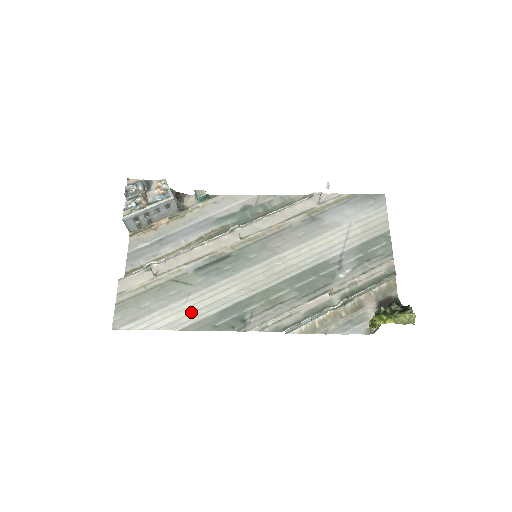
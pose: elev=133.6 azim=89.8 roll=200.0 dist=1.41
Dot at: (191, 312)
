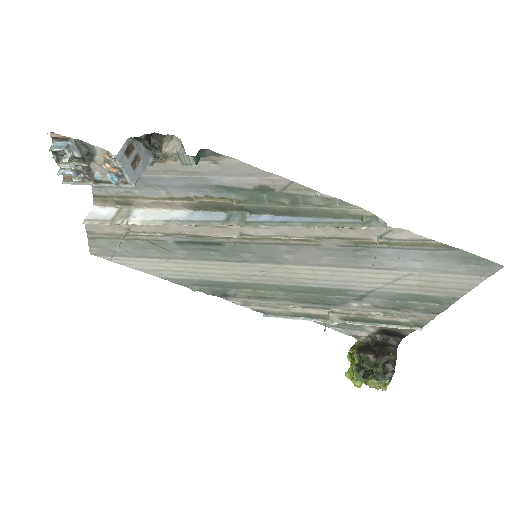
Dot at: (171, 271)
